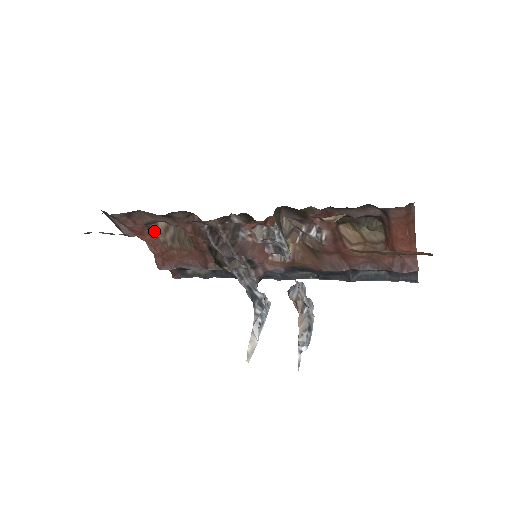
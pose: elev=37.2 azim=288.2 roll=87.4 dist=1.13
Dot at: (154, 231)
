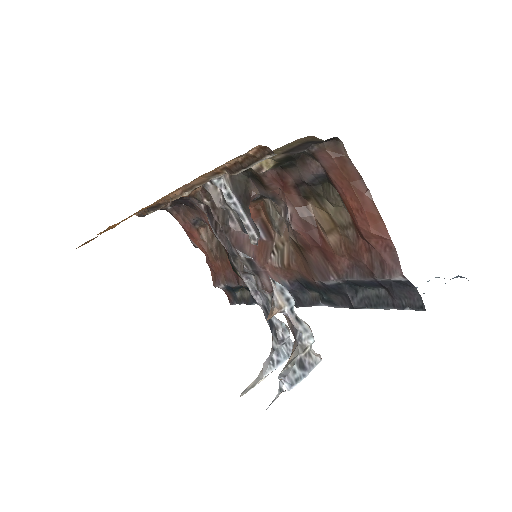
Dot at: (204, 237)
